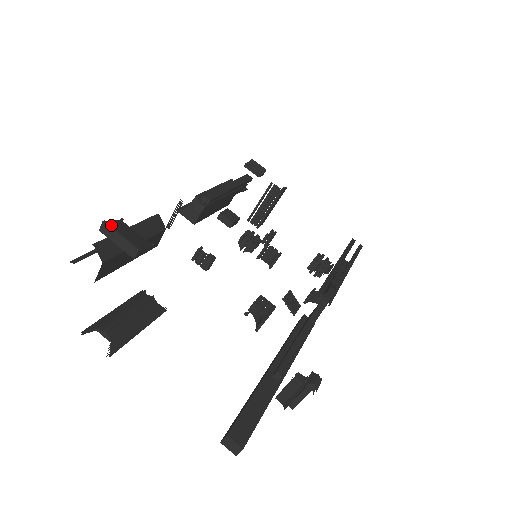
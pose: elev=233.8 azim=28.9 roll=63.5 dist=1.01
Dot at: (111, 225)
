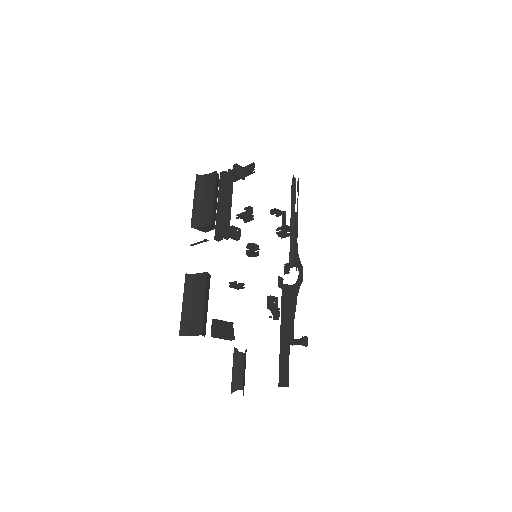
Dot at: (217, 333)
